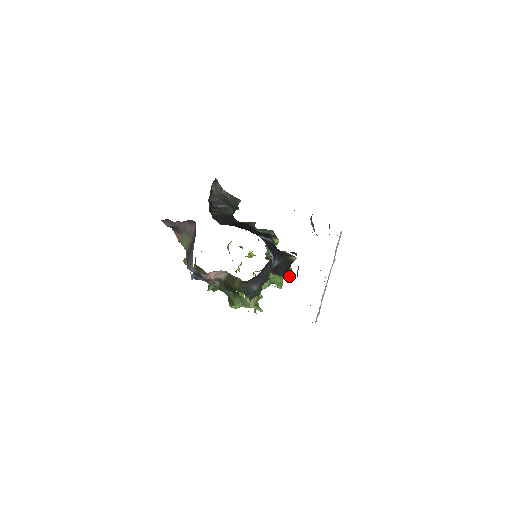
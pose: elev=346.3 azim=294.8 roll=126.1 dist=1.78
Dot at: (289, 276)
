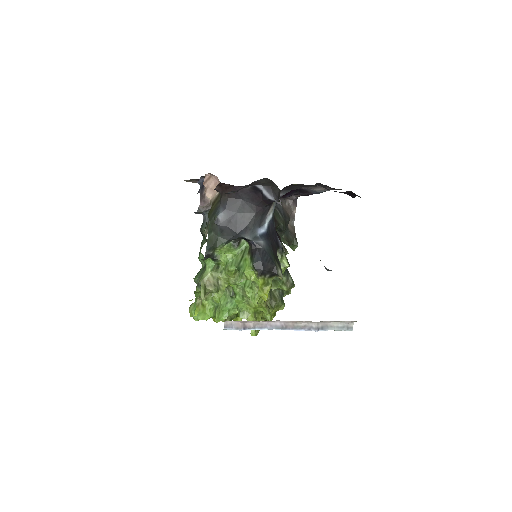
Dot at: (259, 294)
